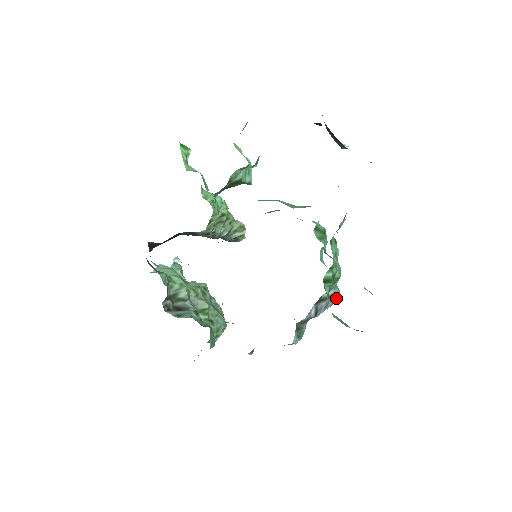
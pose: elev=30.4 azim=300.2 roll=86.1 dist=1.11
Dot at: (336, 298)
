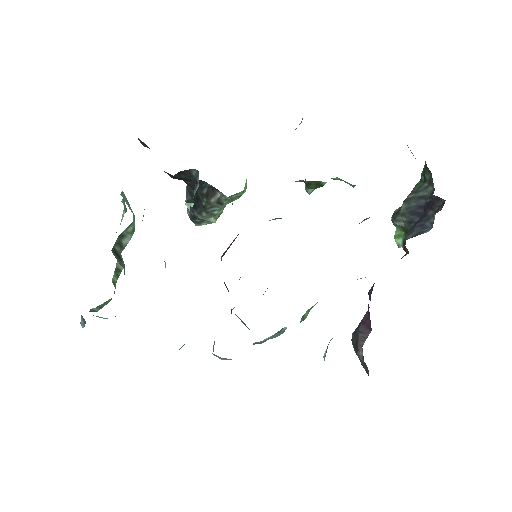
Dot at: (278, 335)
